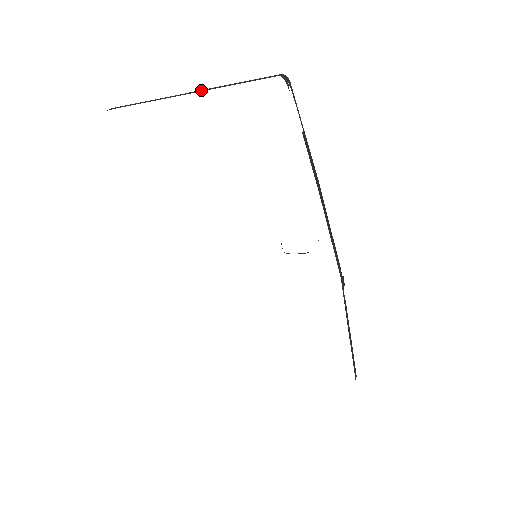
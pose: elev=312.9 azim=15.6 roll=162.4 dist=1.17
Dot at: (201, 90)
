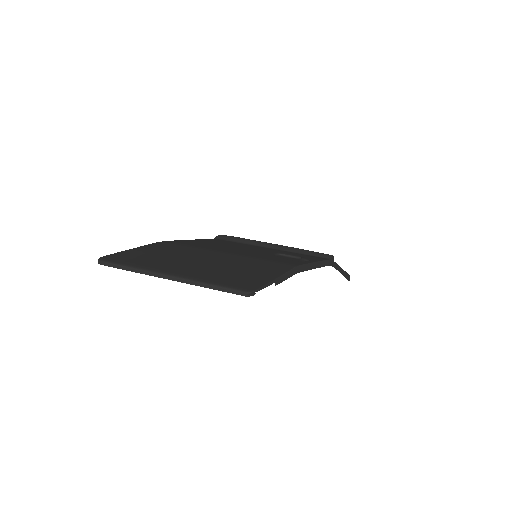
Dot at: (179, 279)
